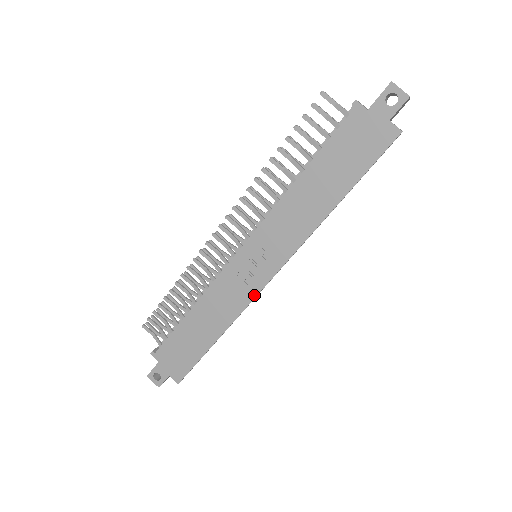
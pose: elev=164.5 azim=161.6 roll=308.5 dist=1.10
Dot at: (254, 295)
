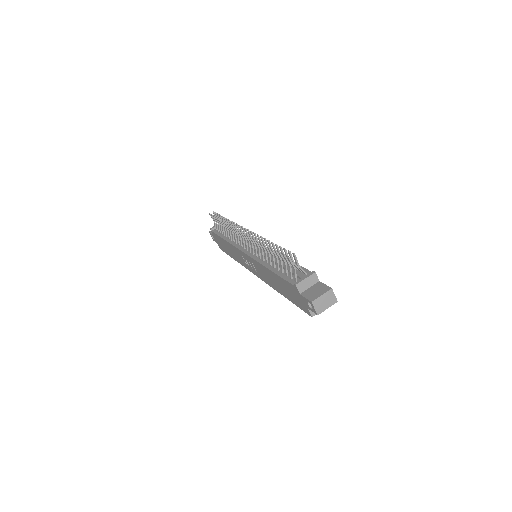
Dot at: (248, 269)
